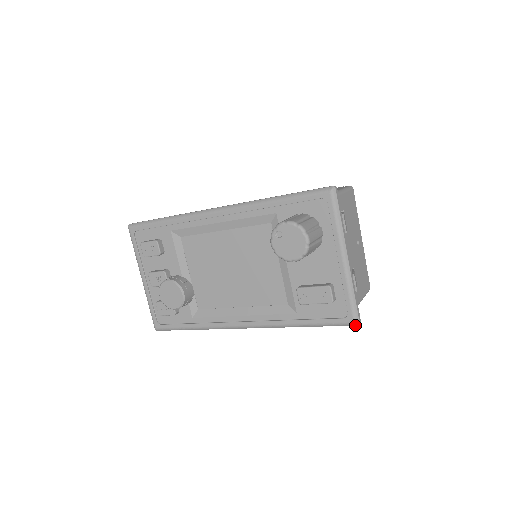
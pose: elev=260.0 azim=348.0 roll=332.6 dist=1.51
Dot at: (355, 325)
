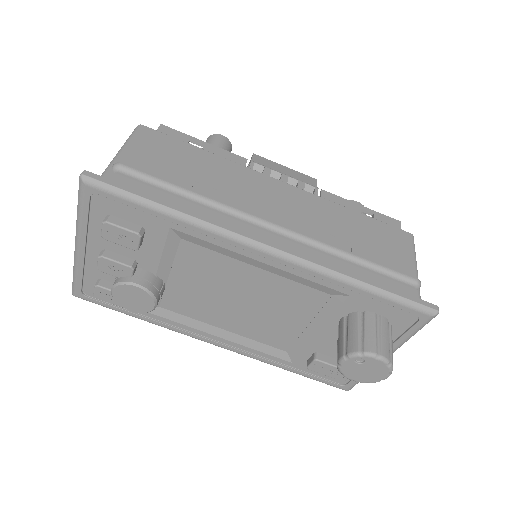
Dot at: occluded
